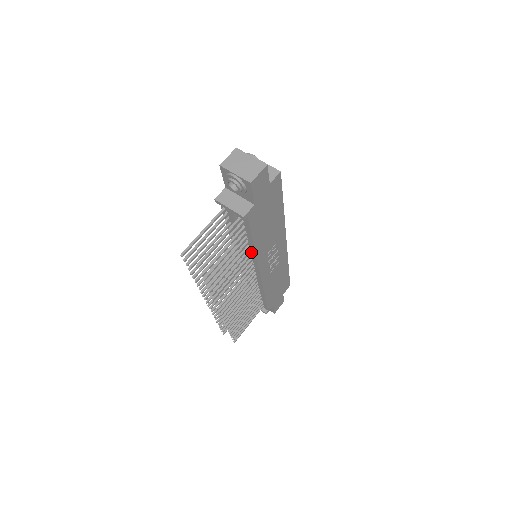
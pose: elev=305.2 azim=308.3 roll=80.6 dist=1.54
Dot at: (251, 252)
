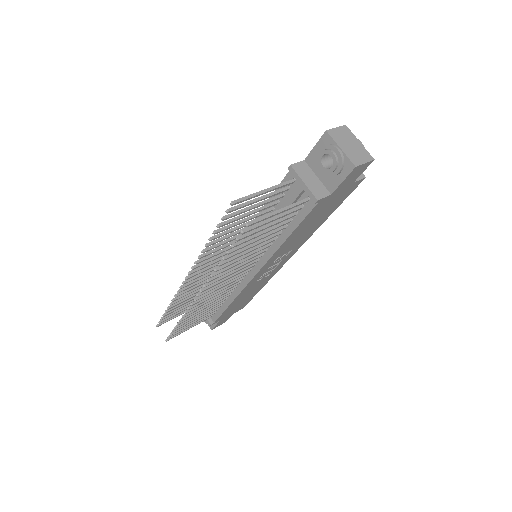
Dot at: (271, 247)
